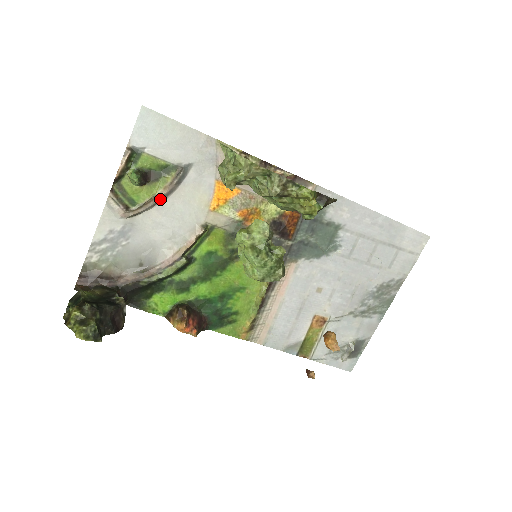
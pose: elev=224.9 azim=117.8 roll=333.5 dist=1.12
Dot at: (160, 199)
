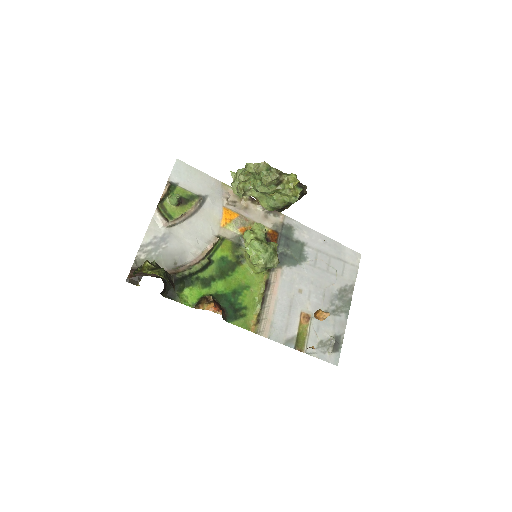
Dot at: (188, 216)
